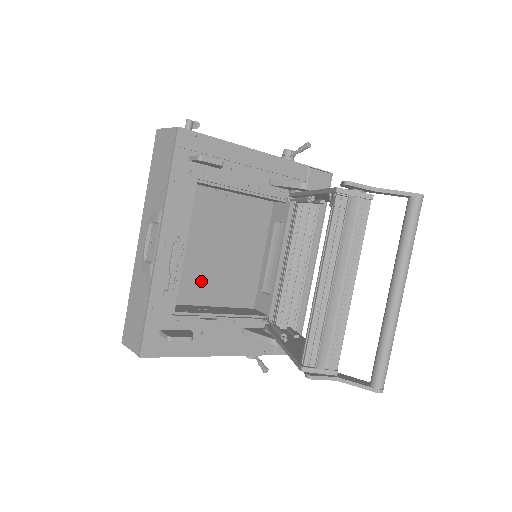
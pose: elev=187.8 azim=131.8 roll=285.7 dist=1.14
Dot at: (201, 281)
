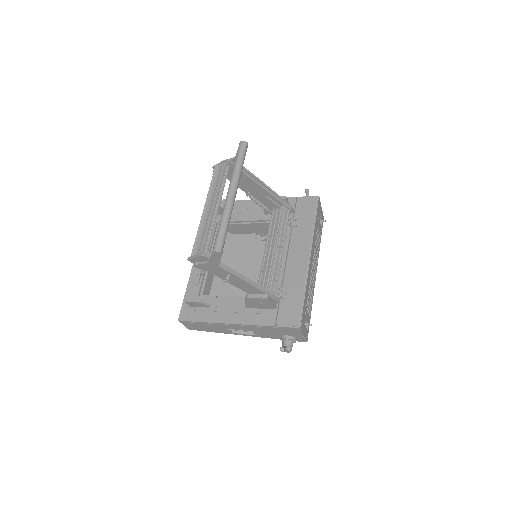
Dot at: occluded
